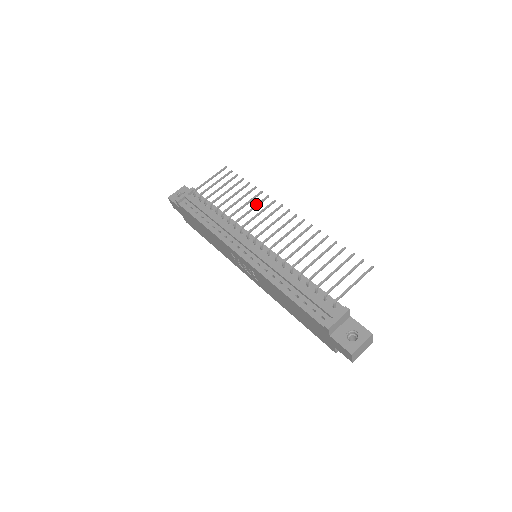
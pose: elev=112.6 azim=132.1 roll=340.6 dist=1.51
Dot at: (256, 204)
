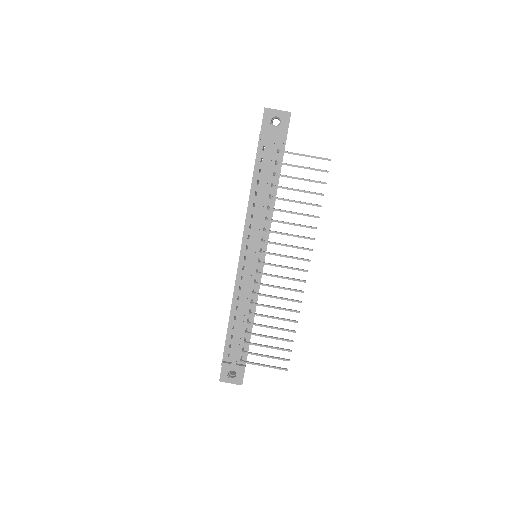
Dot at: (297, 235)
